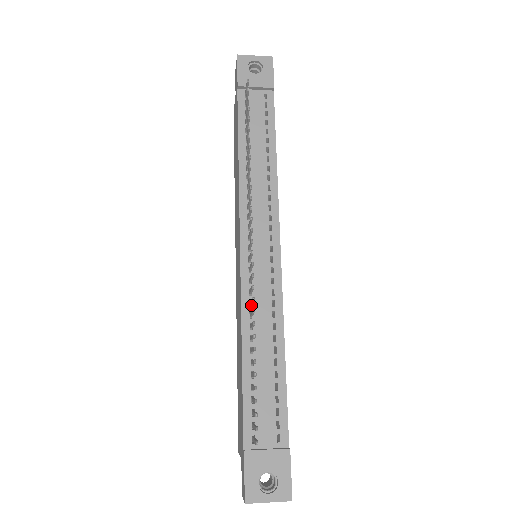
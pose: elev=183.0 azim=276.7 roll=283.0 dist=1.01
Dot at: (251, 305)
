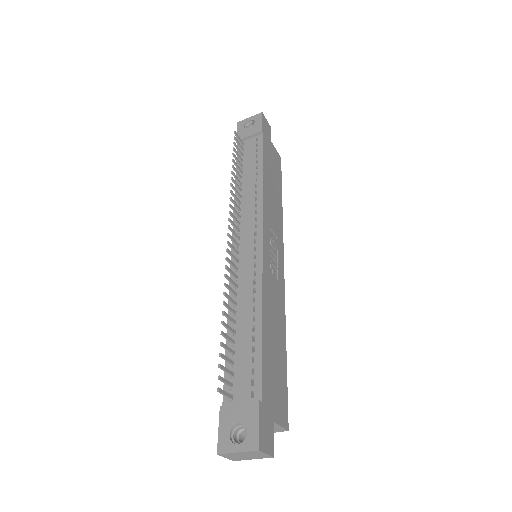
Dot at: (237, 288)
